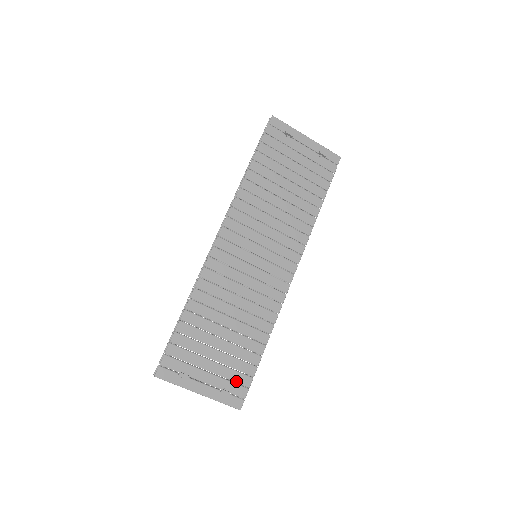
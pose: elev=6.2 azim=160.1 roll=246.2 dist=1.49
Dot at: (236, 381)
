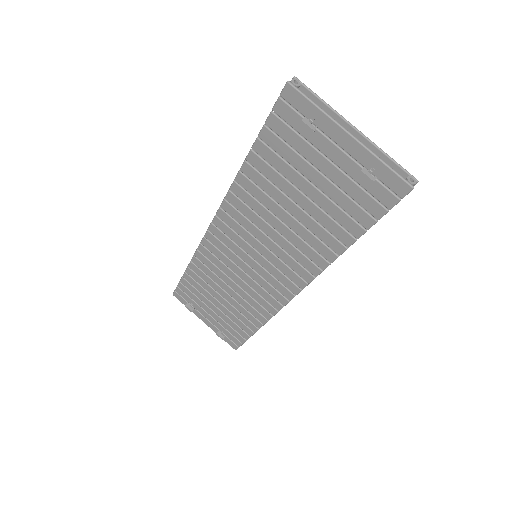
Dot at: (232, 333)
